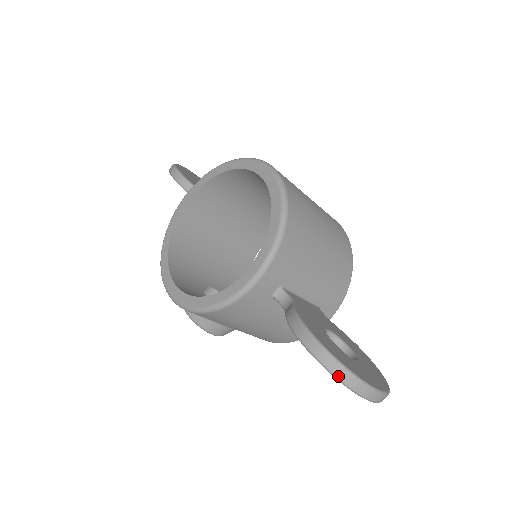
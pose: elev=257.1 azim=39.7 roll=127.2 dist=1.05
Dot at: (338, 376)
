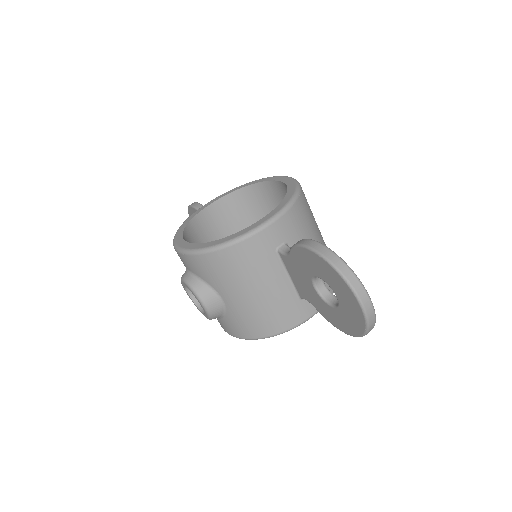
Dot at: (338, 267)
